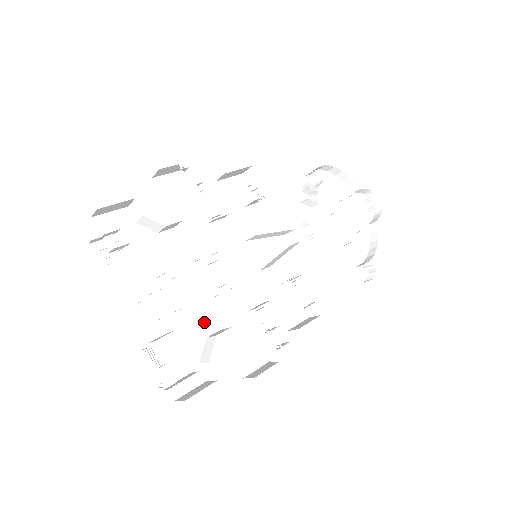
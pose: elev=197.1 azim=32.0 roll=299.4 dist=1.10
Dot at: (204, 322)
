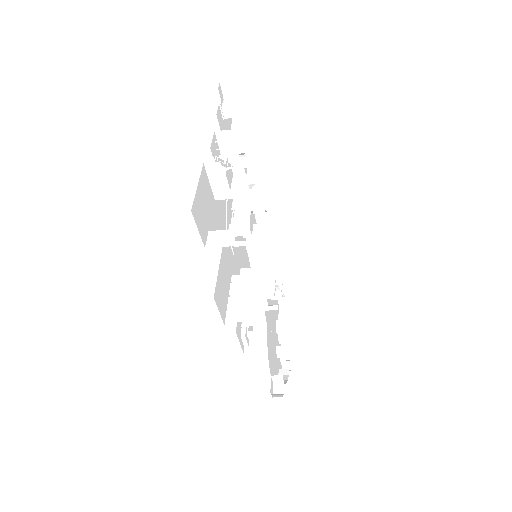
Dot at: (221, 224)
